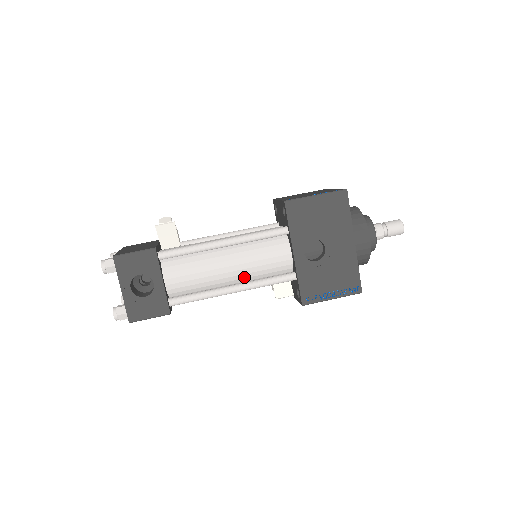
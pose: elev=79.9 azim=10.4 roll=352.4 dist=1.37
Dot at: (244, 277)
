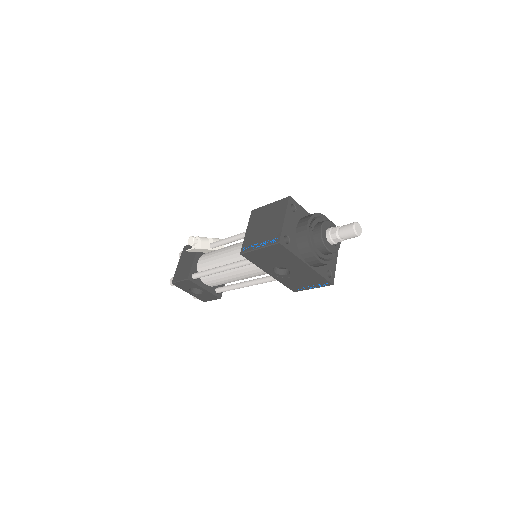
Dot at: occluded
